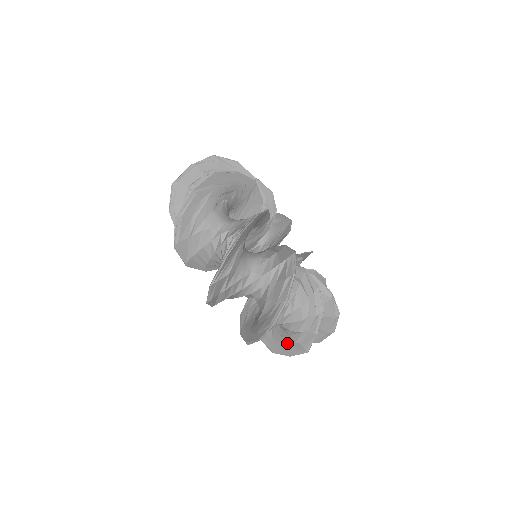
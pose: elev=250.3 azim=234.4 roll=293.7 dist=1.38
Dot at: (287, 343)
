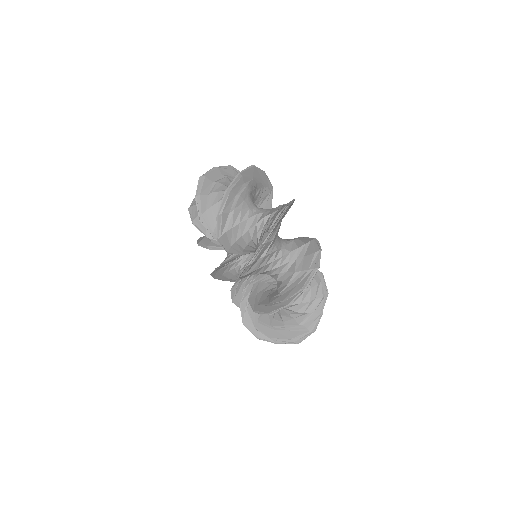
Dot at: (289, 328)
